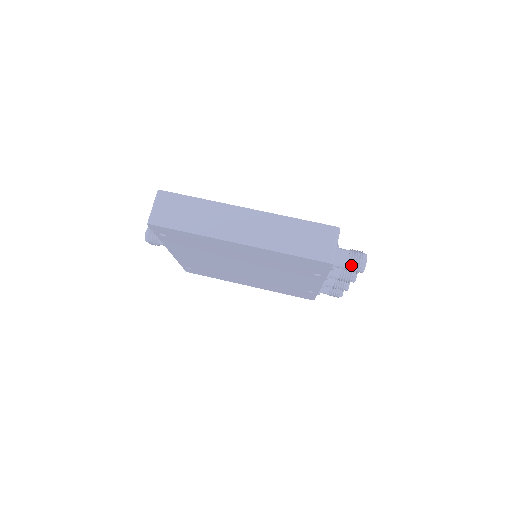
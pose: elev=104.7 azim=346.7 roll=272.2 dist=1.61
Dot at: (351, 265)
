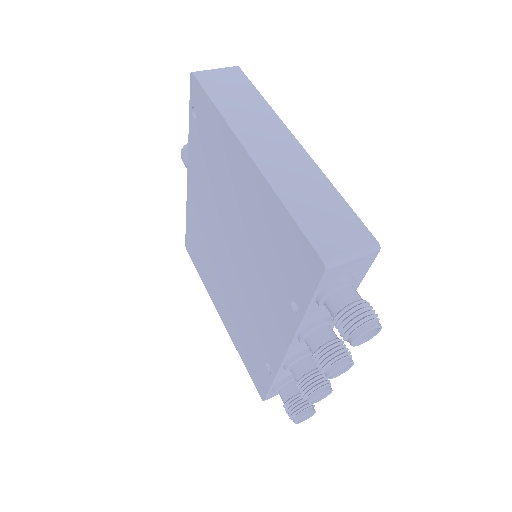
Dot at: (347, 312)
